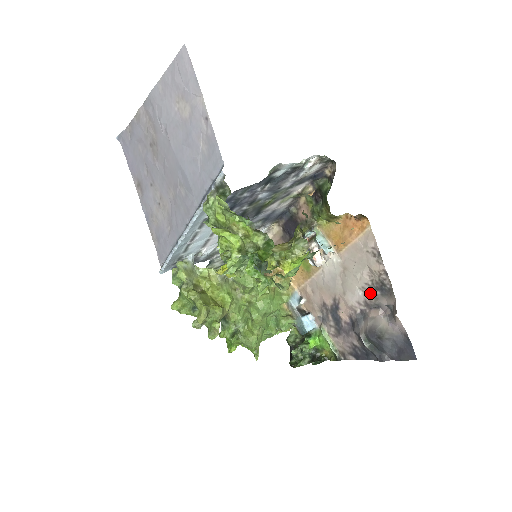
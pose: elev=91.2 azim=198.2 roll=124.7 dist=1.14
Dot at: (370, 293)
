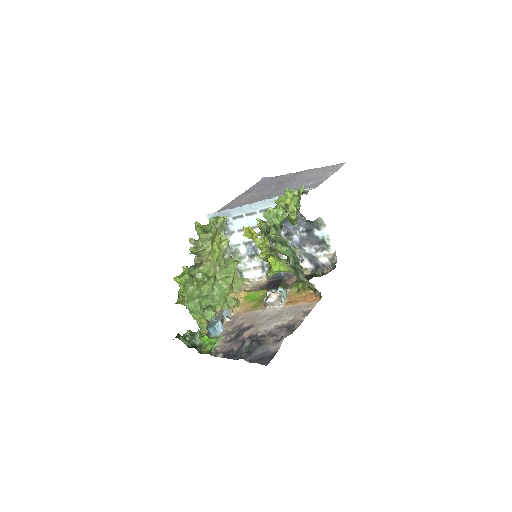
Dot at: (280, 328)
